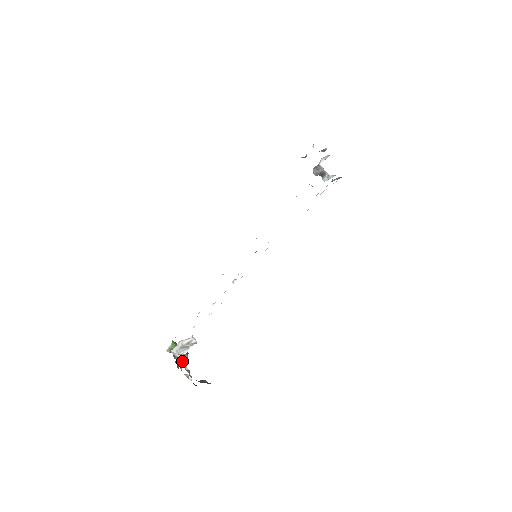
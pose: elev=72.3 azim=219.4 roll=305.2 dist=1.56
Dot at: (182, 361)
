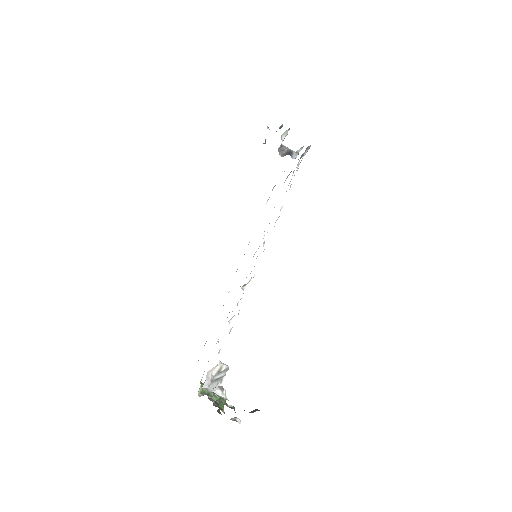
Dot at: (220, 395)
